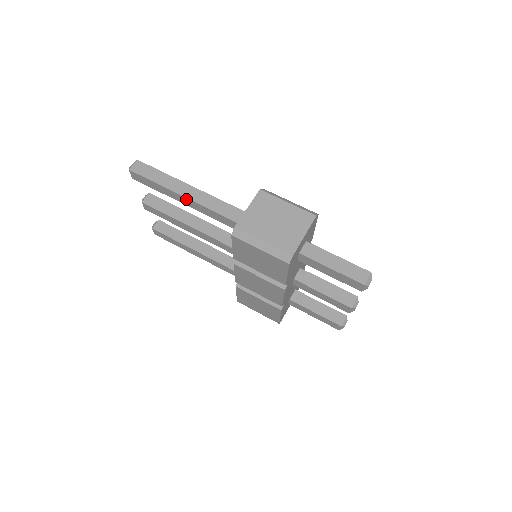
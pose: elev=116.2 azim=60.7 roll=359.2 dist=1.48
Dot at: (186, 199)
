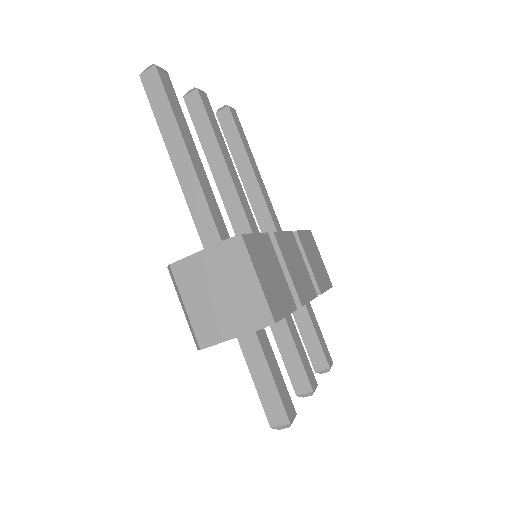
Dot at: (175, 165)
